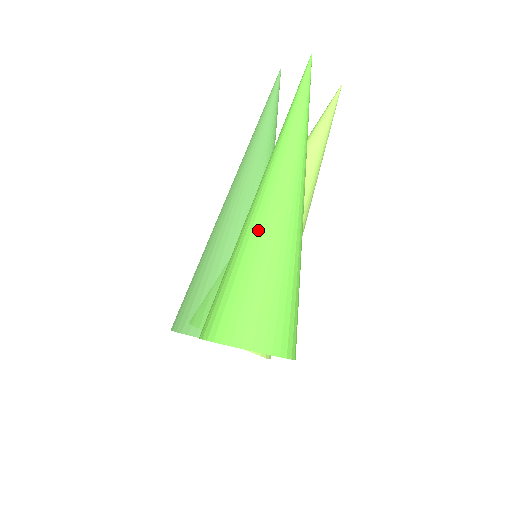
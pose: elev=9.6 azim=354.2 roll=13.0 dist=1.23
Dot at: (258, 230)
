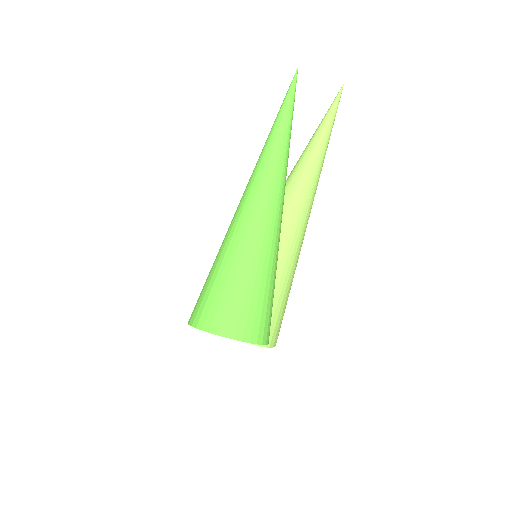
Dot at: (228, 232)
